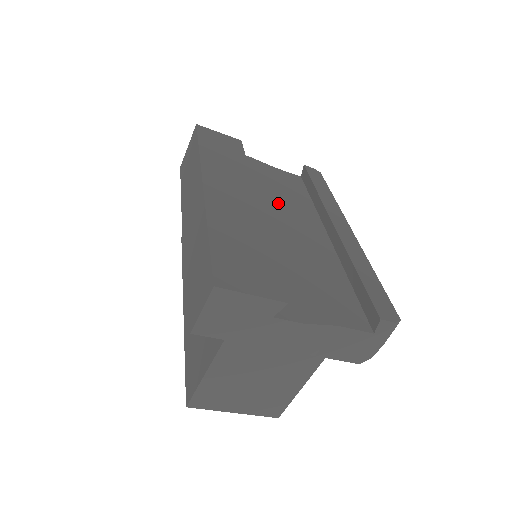
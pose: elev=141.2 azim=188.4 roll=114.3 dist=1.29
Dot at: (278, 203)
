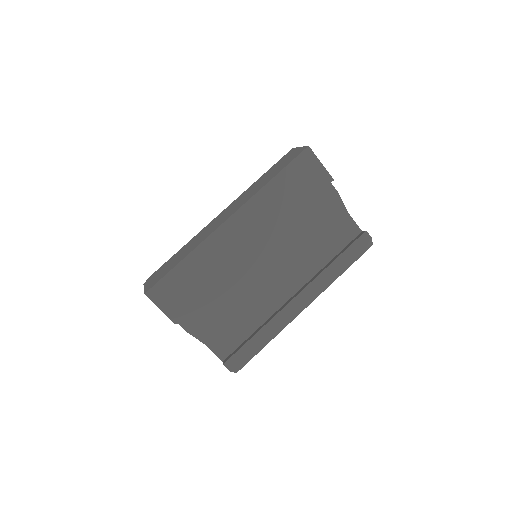
Dot at: (292, 248)
